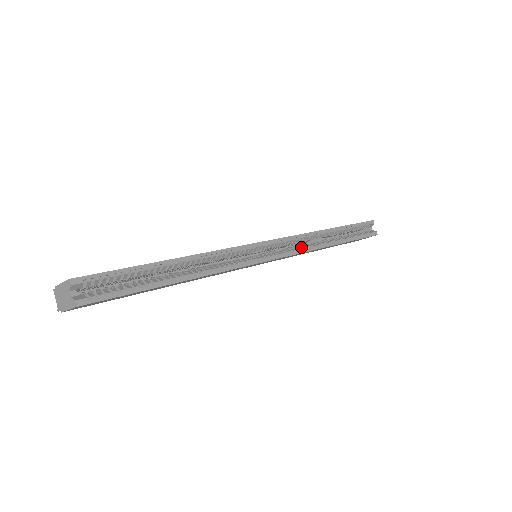
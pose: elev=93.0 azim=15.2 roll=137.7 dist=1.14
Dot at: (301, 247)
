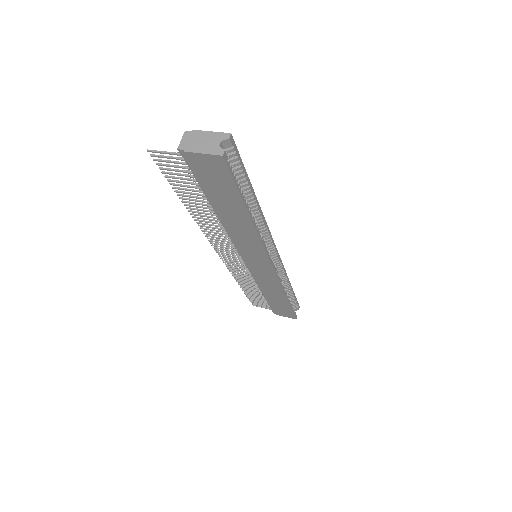
Dot at: occluded
